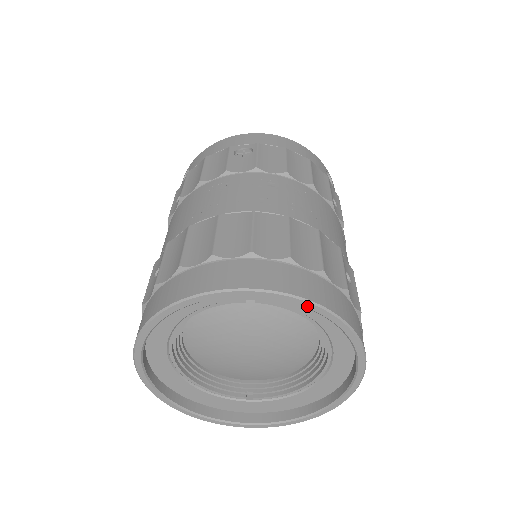
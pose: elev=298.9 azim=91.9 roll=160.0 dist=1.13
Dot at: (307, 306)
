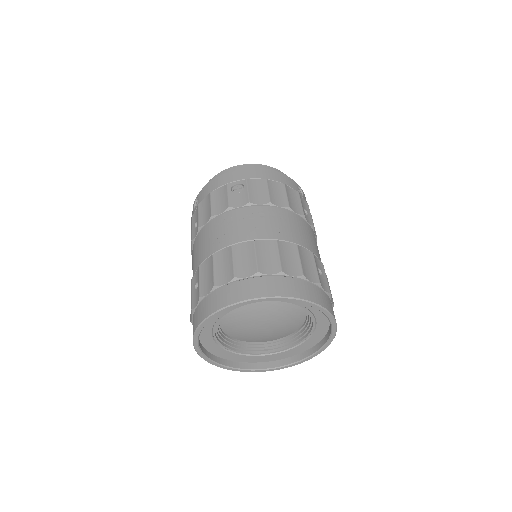
Dot at: (296, 301)
